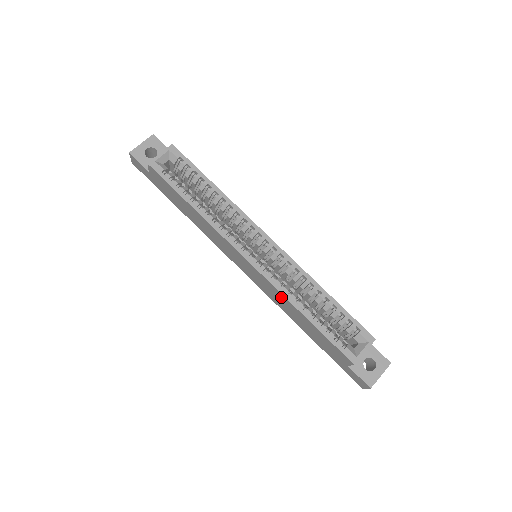
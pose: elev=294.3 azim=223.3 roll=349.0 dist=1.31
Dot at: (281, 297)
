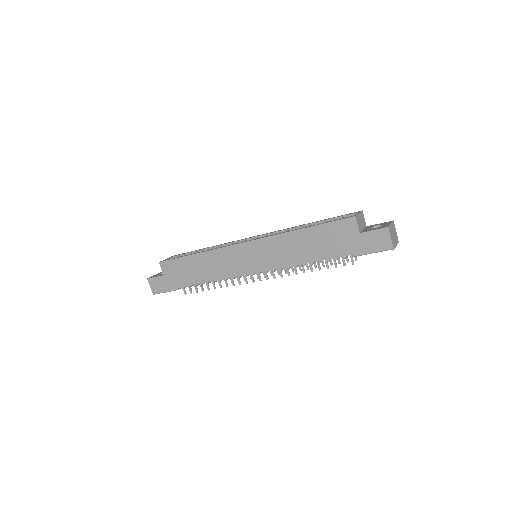
Dot at: (281, 241)
